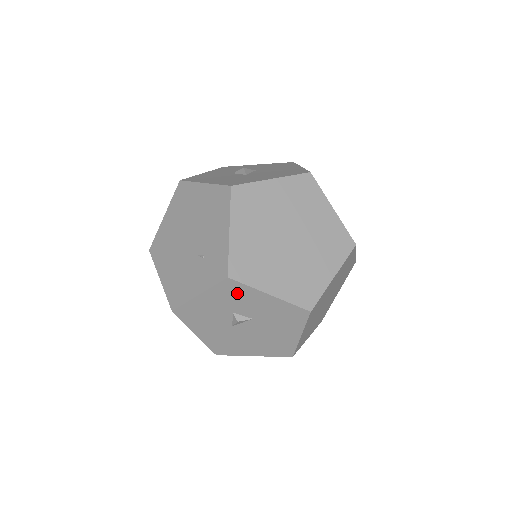
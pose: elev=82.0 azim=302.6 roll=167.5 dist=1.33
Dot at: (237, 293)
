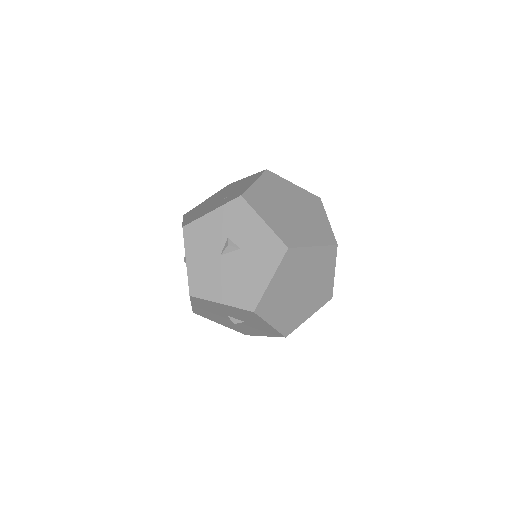
Dot at: (240, 214)
